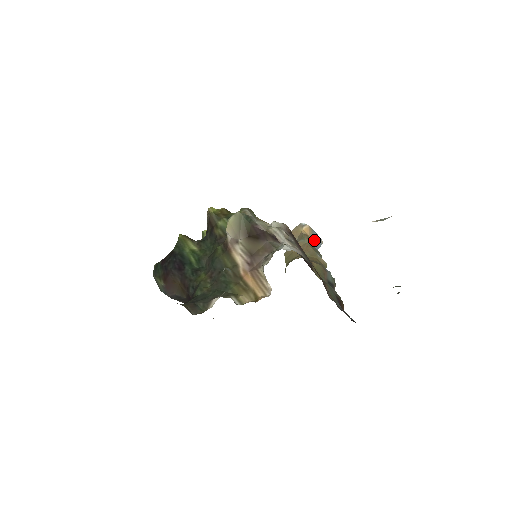
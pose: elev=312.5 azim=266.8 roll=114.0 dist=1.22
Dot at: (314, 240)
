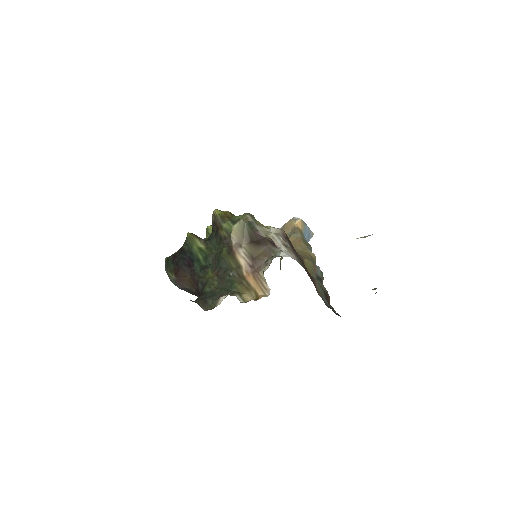
Dot at: (305, 233)
